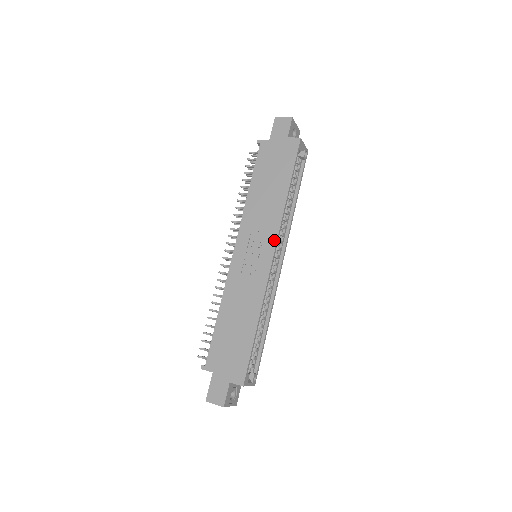
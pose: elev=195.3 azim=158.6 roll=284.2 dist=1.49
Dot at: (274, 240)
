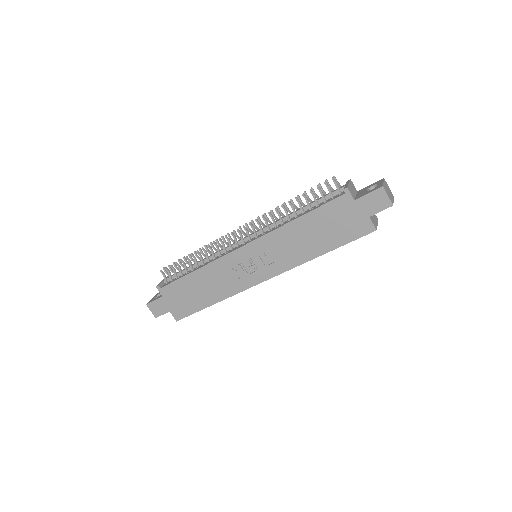
Dot at: (275, 273)
